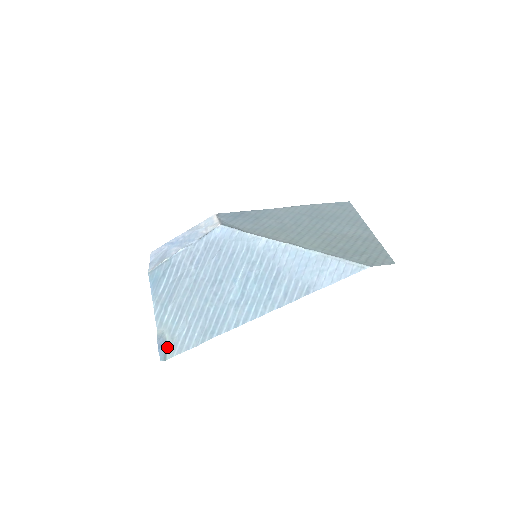
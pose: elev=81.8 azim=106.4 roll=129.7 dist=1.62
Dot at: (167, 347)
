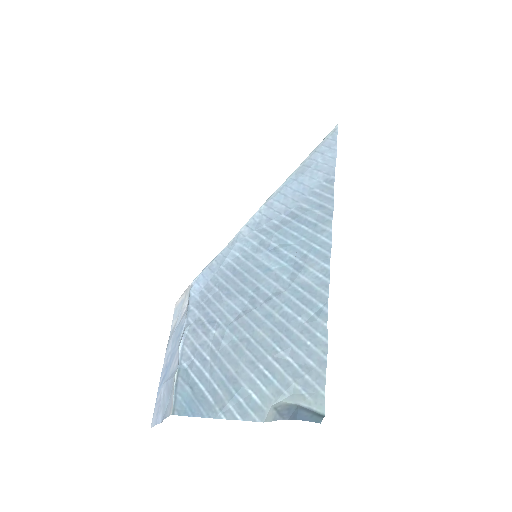
Dot at: (302, 406)
